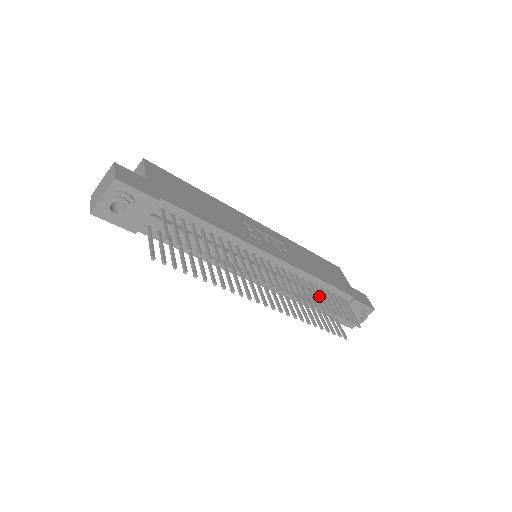
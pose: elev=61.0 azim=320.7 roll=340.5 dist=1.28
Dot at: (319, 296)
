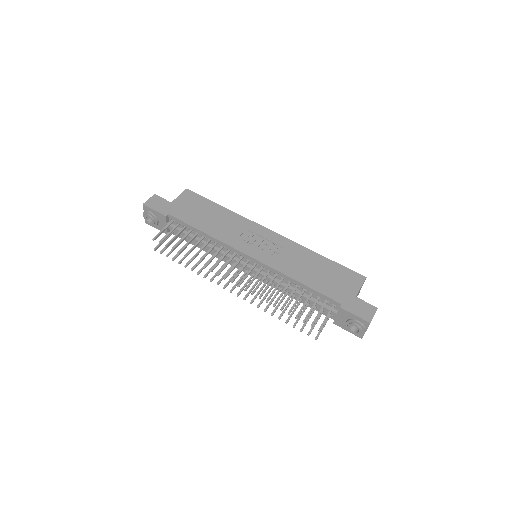
Dot at: (290, 295)
